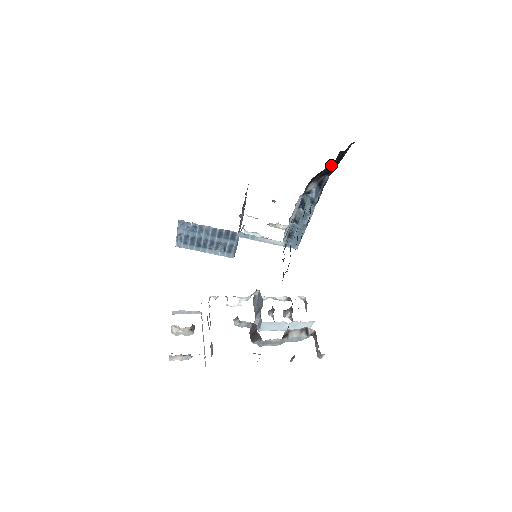
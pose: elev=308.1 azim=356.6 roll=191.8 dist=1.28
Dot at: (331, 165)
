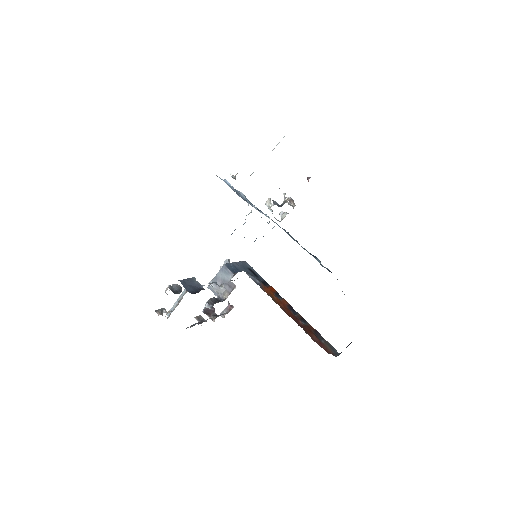
Dot at: occluded
